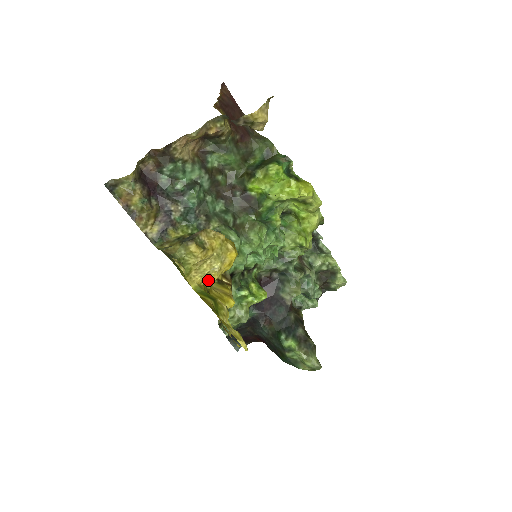
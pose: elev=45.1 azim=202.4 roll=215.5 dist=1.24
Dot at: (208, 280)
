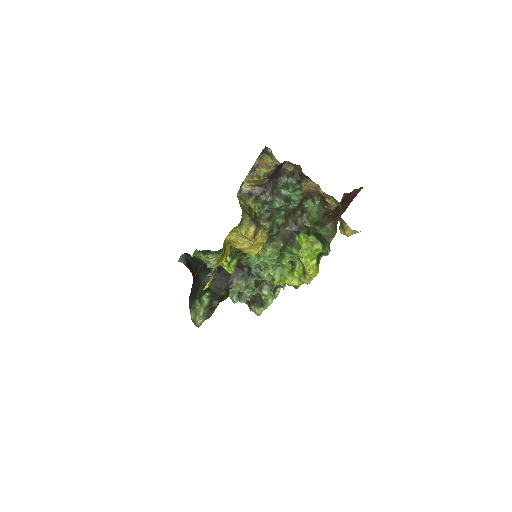
Dot at: (234, 244)
